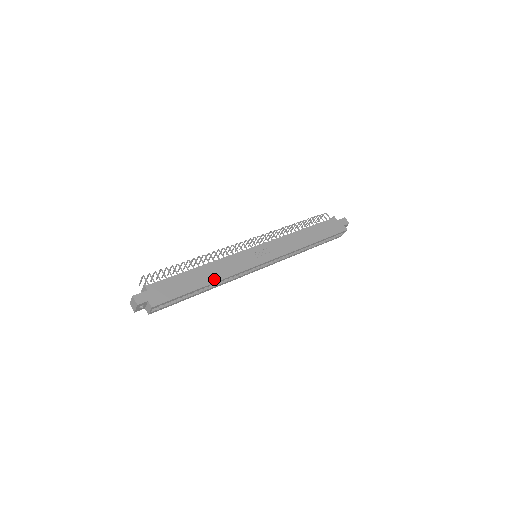
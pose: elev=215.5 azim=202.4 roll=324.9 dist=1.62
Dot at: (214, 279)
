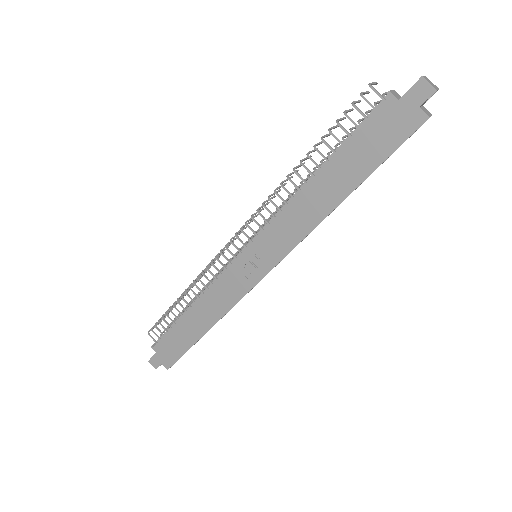
Dot at: (209, 324)
